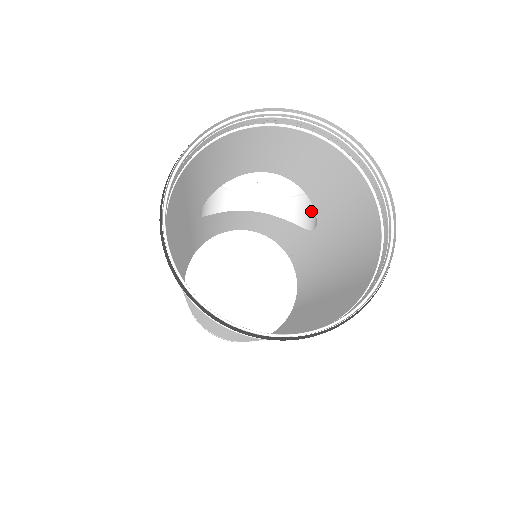
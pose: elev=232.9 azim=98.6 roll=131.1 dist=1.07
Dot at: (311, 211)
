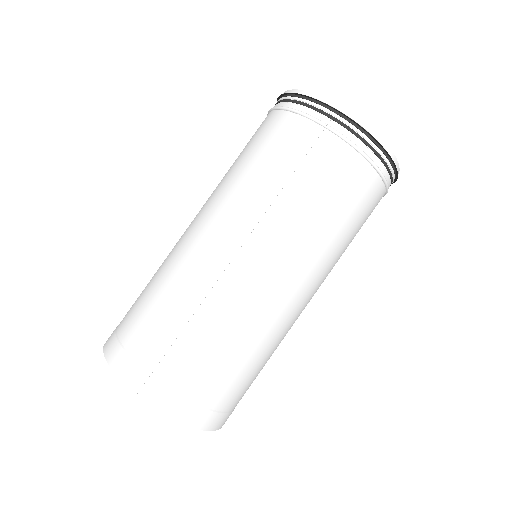
Dot at: occluded
